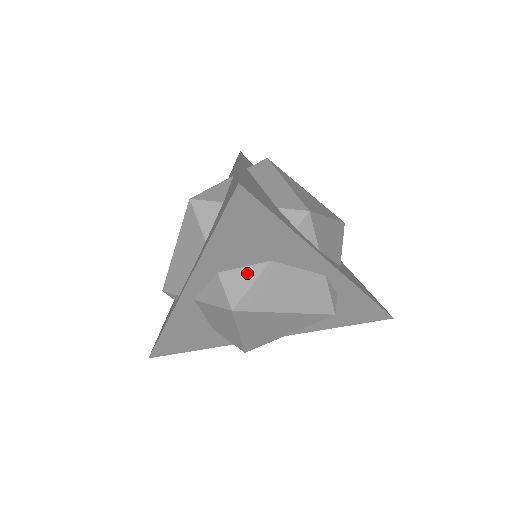
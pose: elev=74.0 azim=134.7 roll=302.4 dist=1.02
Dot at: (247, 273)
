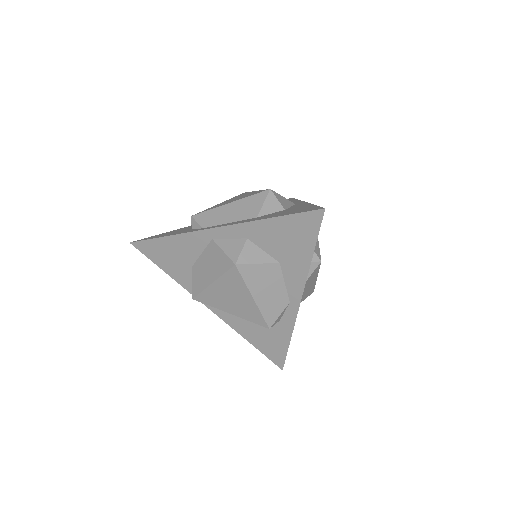
Dot at: (262, 255)
